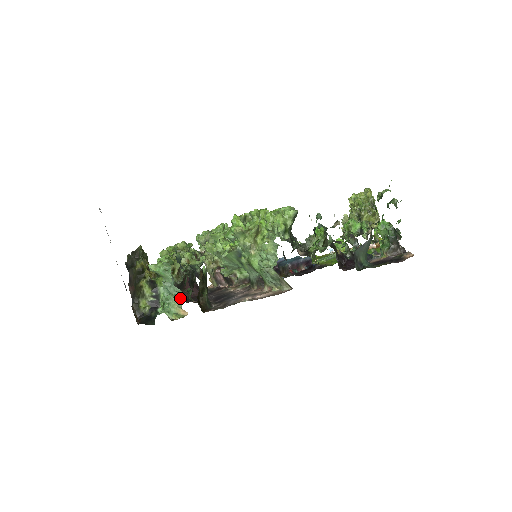
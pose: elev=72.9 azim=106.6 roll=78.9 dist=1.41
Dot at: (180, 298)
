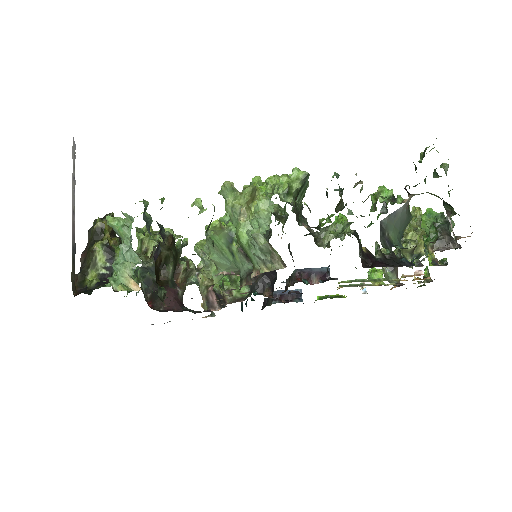
Dot at: (134, 264)
